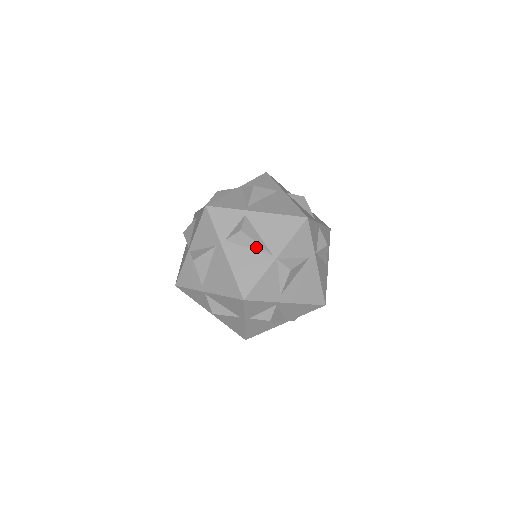
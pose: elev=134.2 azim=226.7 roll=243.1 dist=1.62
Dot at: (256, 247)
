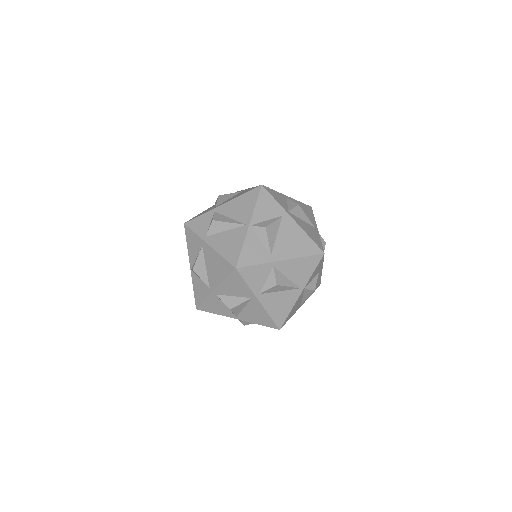
Dot at: (230, 226)
